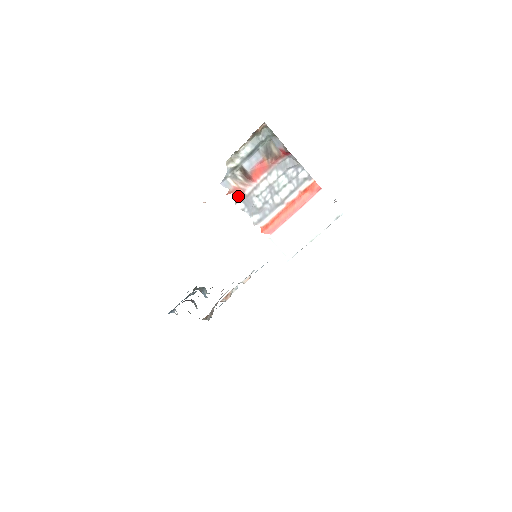
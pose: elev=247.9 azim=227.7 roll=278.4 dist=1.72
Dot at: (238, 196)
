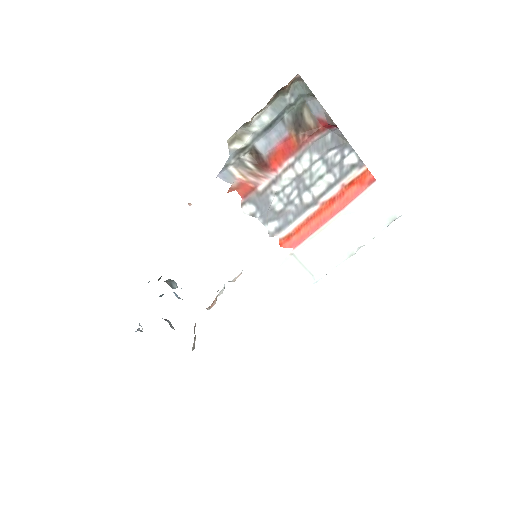
Dot at: (246, 194)
